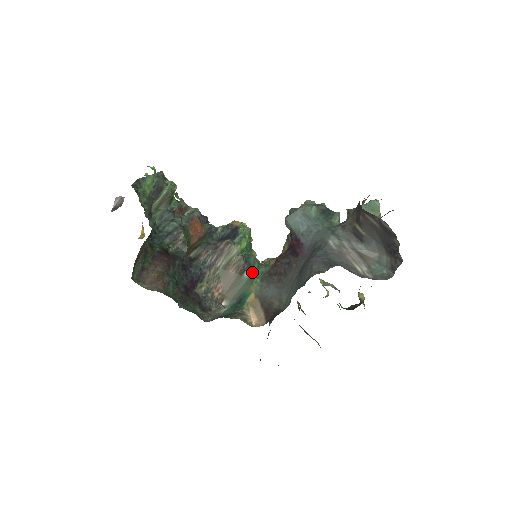
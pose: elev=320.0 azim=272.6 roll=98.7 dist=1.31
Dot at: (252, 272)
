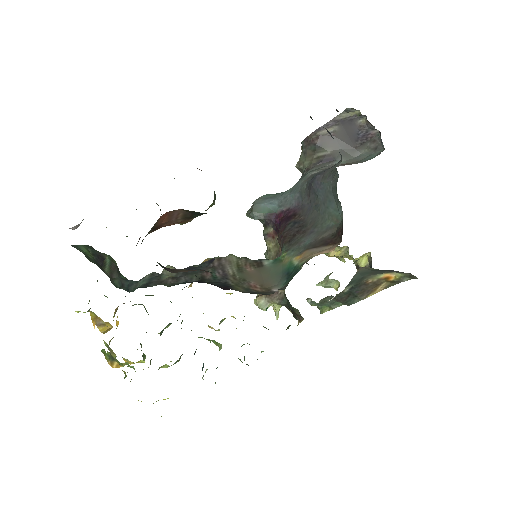
Dot at: (269, 260)
